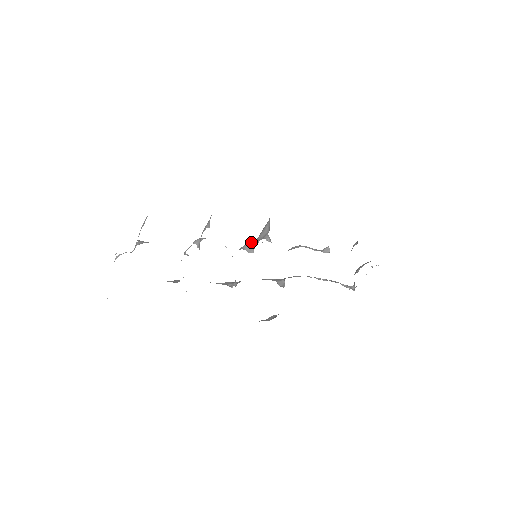
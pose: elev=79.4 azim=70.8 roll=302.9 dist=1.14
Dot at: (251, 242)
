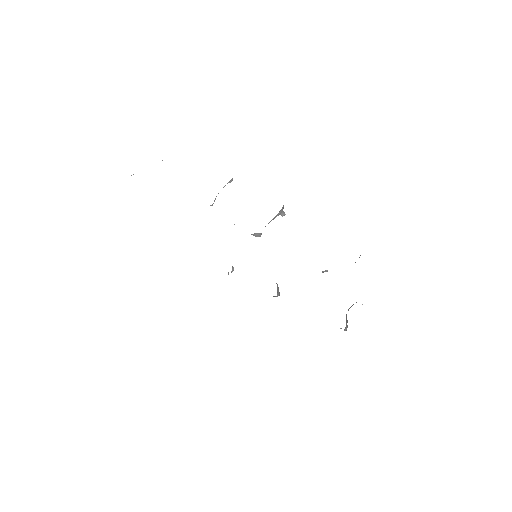
Dot at: occluded
